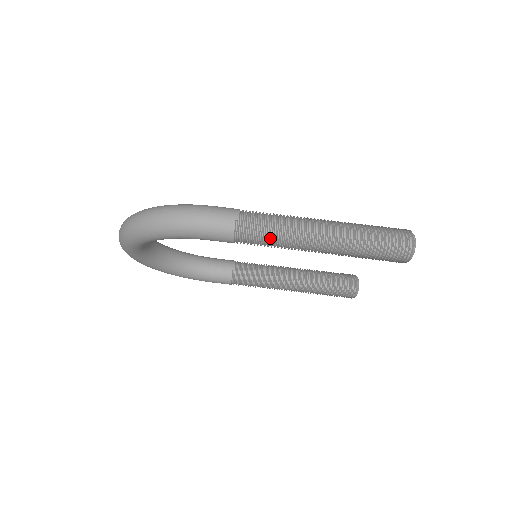
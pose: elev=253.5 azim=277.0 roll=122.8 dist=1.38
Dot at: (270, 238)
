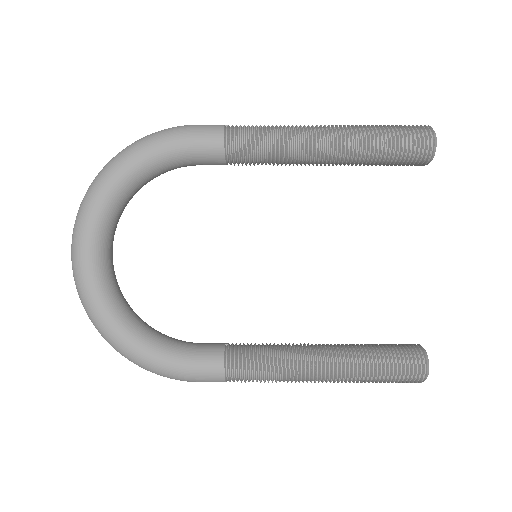
Dot at: (266, 131)
